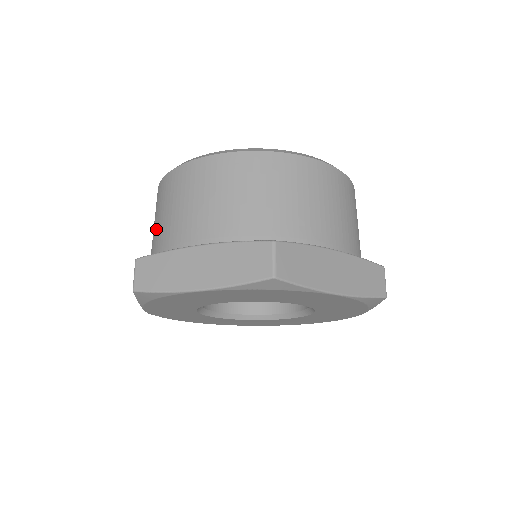
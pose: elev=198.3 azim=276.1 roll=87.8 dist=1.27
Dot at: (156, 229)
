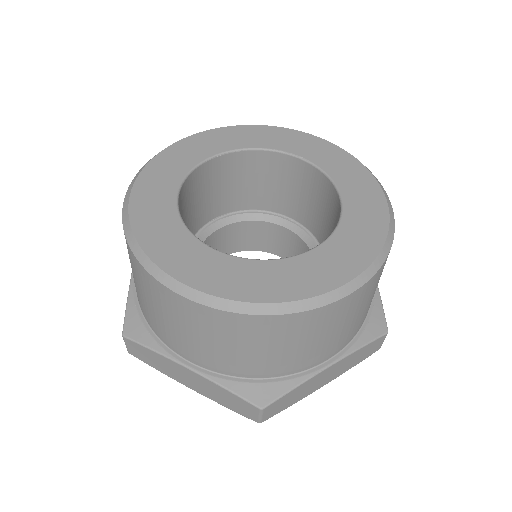
Dot at: occluded
